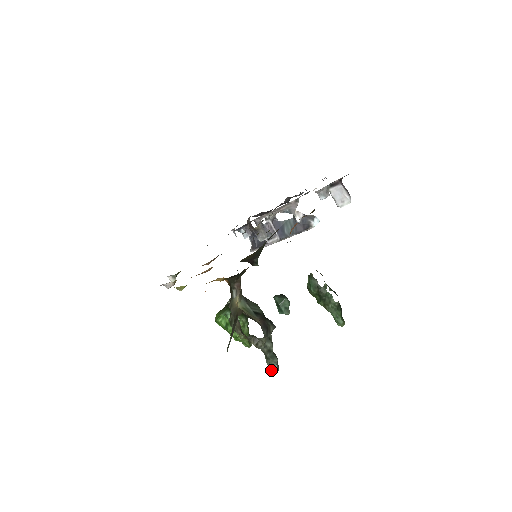
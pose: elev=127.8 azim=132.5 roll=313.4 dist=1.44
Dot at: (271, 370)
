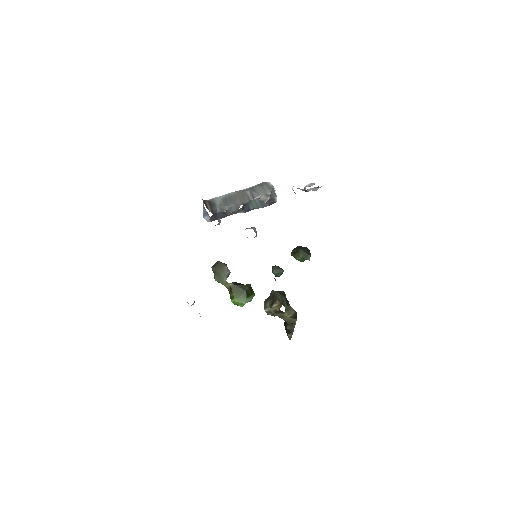
Dot at: occluded
